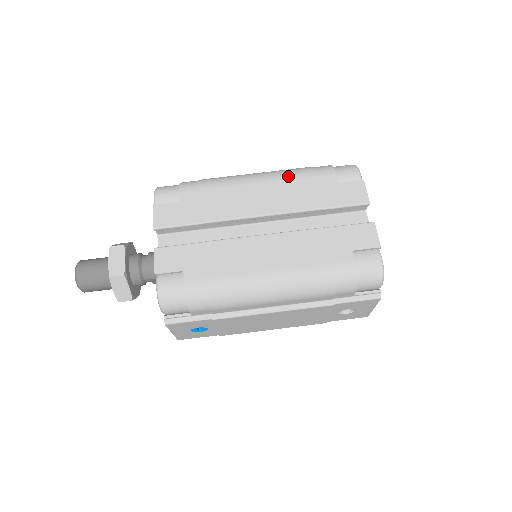
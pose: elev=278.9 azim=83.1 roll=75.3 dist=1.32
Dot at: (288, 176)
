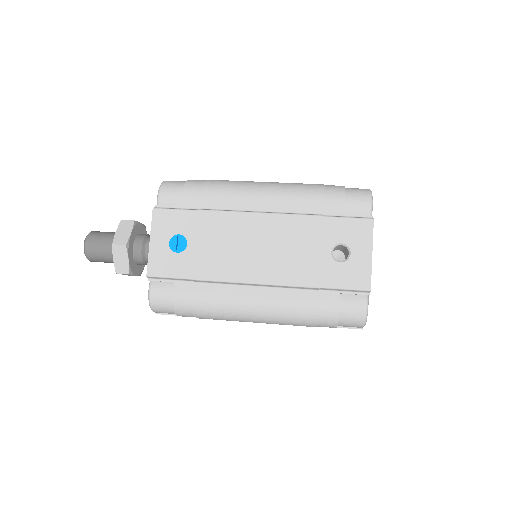
Dot at: occluded
